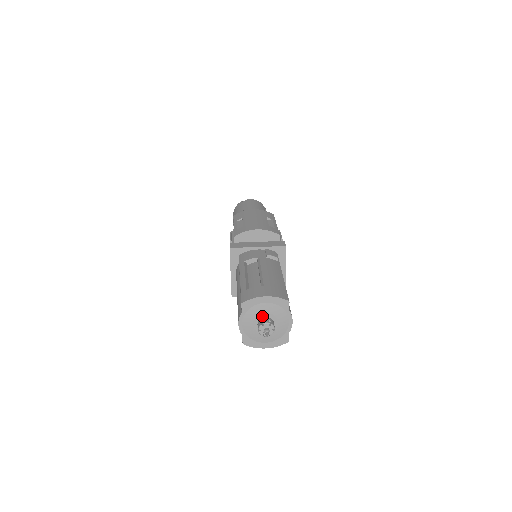
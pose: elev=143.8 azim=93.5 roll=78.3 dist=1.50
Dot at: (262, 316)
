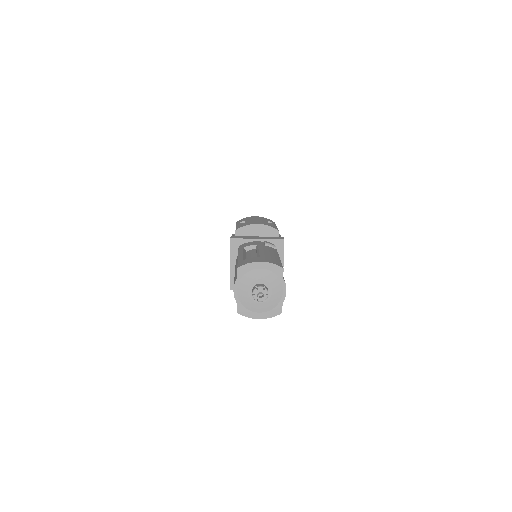
Dot at: (257, 282)
